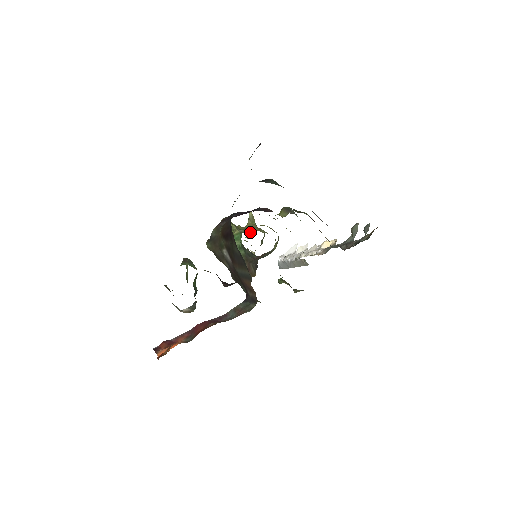
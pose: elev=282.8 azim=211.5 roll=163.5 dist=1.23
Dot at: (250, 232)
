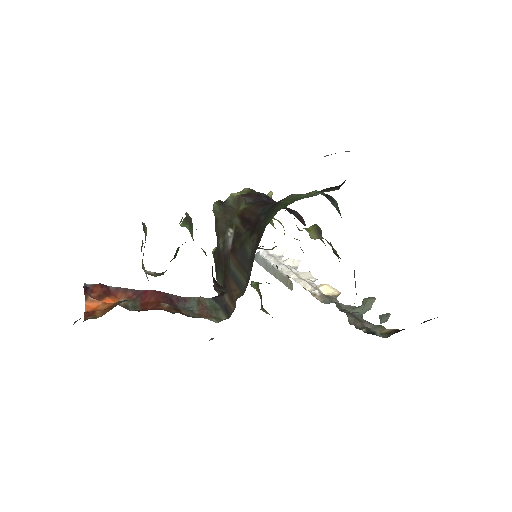
Dot at: occluded
